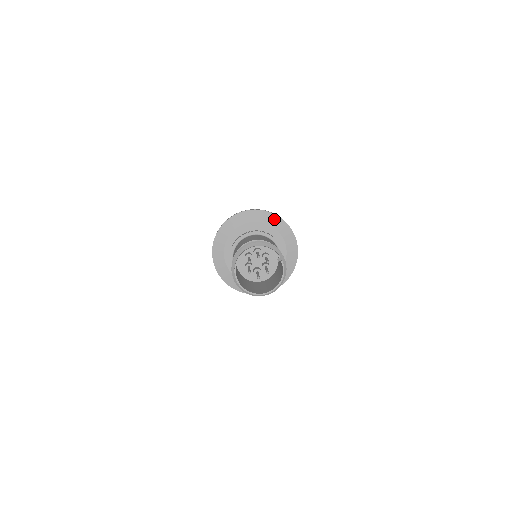
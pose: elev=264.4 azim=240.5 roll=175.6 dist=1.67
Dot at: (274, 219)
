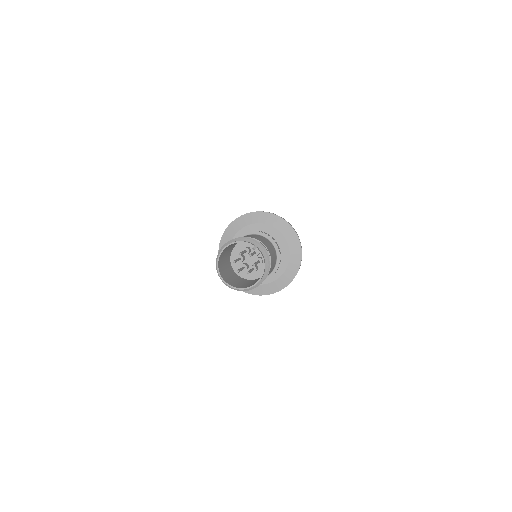
Dot at: (263, 216)
